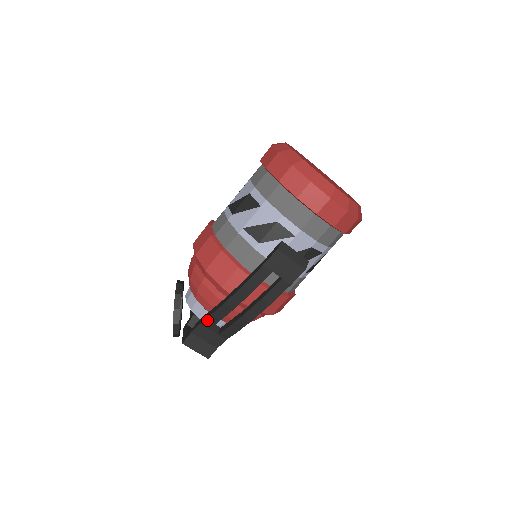
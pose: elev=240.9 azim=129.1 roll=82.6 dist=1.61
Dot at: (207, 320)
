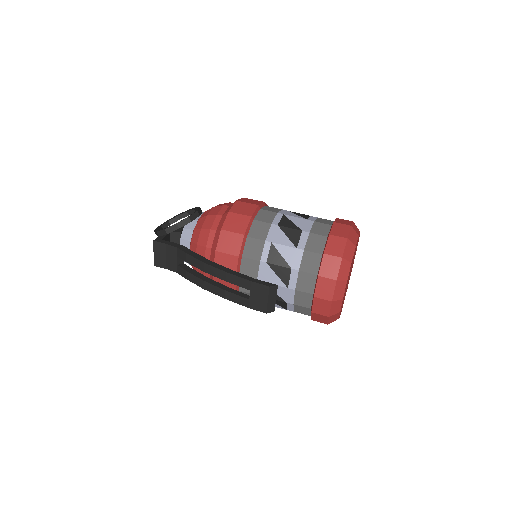
Dot at: (183, 253)
